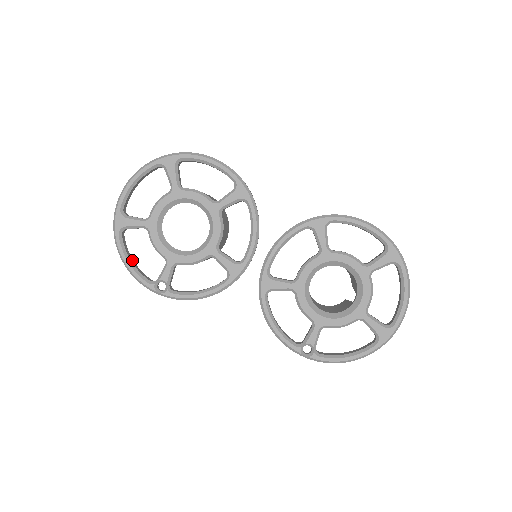
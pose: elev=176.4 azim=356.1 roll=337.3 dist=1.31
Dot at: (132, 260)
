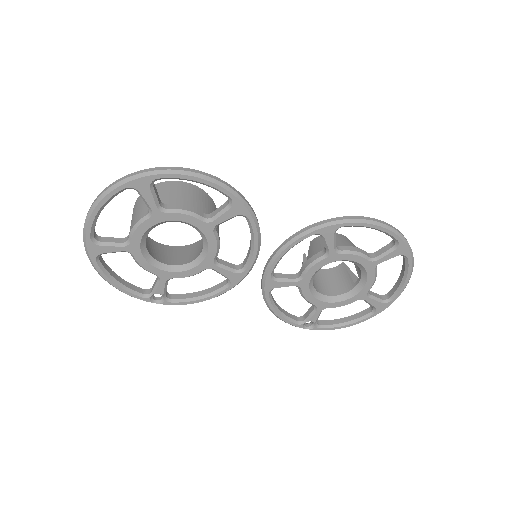
Dot at: (117, 277)
